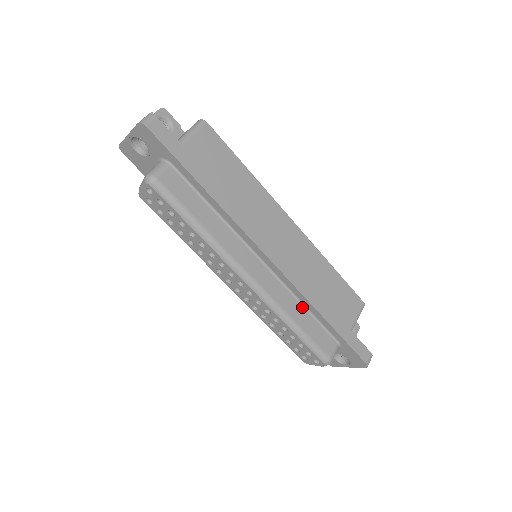
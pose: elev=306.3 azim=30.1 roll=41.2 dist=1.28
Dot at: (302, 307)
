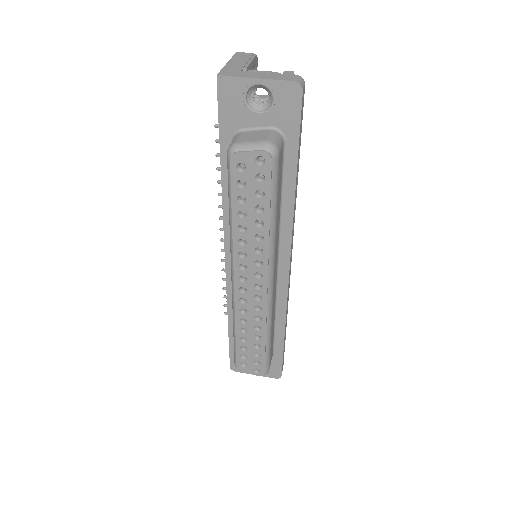
Dot at: (274, 318)
